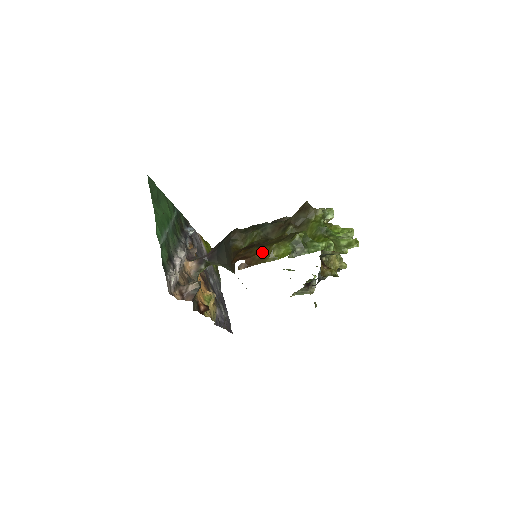
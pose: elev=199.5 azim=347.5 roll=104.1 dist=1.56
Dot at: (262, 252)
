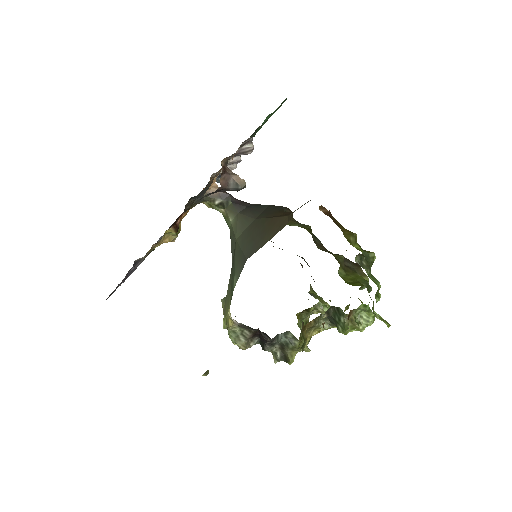
Dot at: (342, 226)
